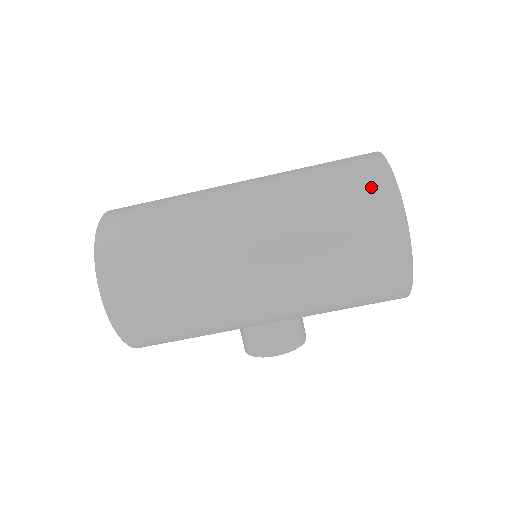
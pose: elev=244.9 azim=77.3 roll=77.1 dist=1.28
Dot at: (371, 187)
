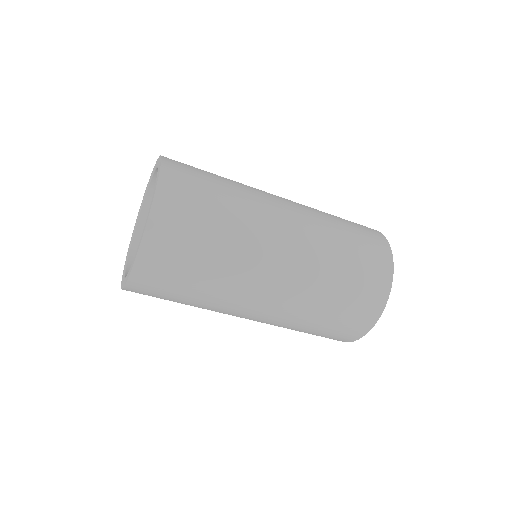
Dot at: (349, 332)
